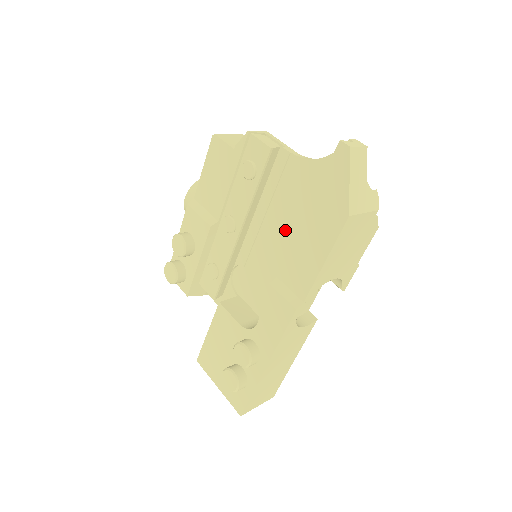
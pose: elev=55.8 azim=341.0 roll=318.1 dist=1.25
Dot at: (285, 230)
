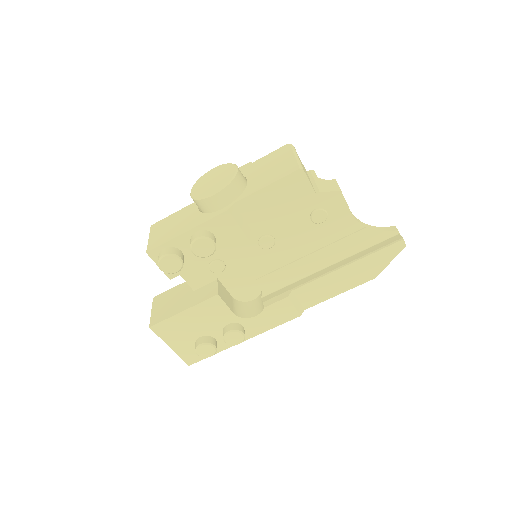
Dot at: (309, 257)
